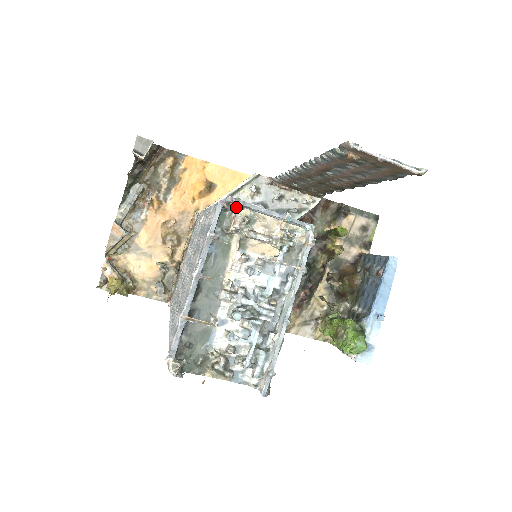
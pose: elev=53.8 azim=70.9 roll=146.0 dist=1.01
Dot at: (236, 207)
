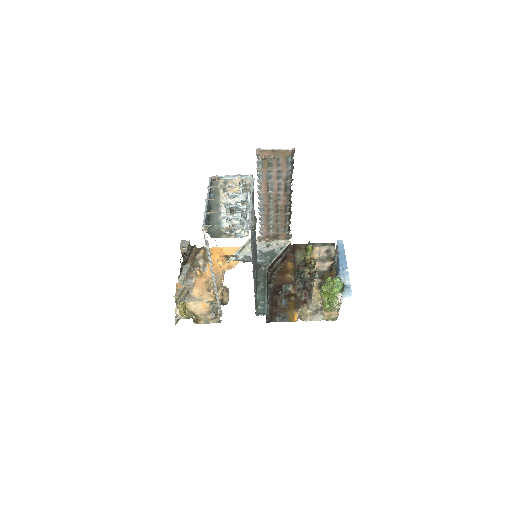
Dot at: (217, 177)
